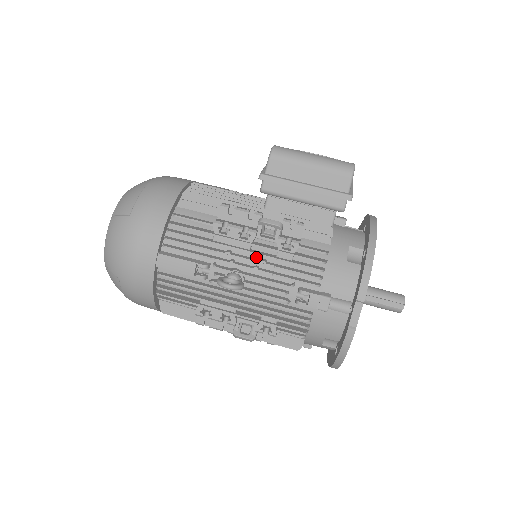
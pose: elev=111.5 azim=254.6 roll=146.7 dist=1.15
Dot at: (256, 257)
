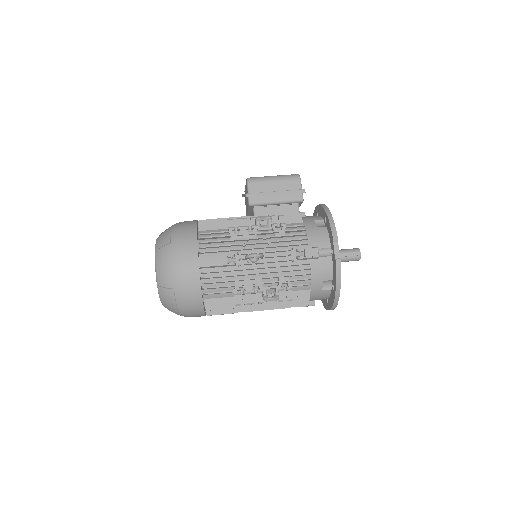
Dot at: (262, 241)
